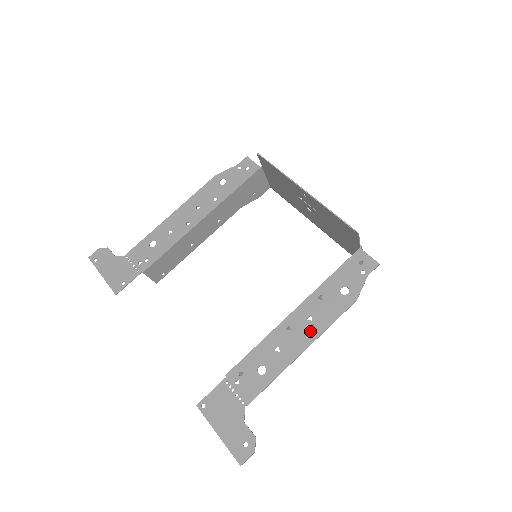
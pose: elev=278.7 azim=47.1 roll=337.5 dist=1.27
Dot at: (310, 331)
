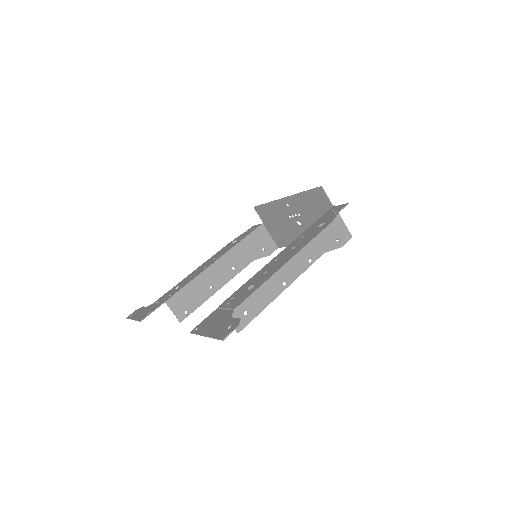
Dot at: (293, 252)
